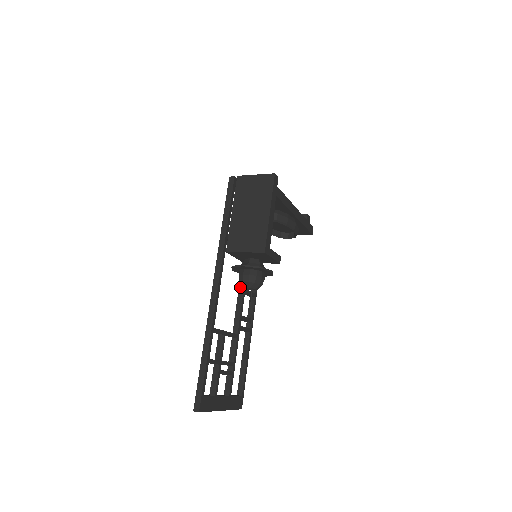
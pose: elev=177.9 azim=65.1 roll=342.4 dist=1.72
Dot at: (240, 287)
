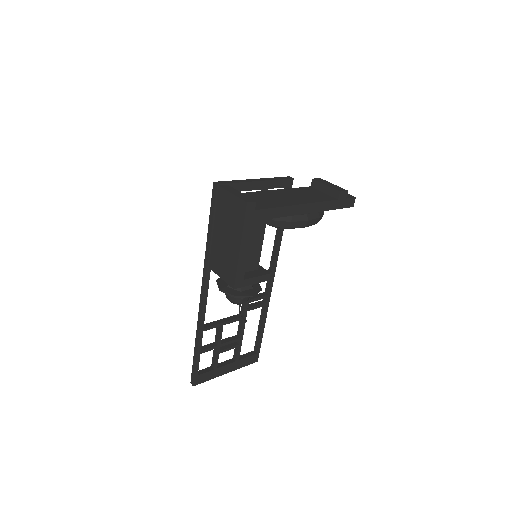
Dot at: occluded
